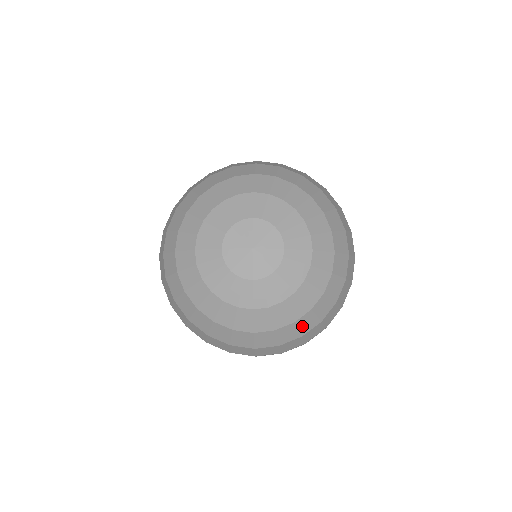
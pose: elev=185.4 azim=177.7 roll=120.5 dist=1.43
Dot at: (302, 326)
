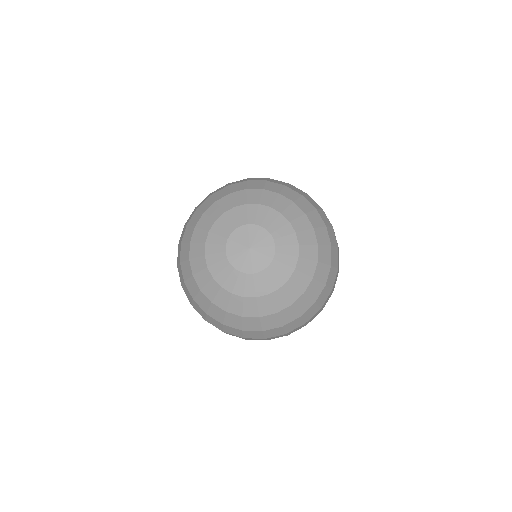
Dot at: (311, 294)
